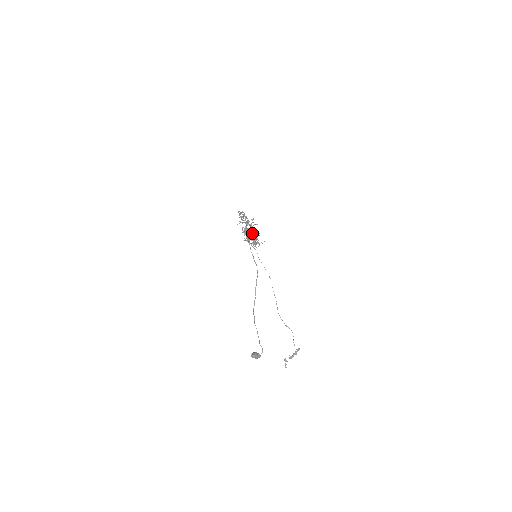
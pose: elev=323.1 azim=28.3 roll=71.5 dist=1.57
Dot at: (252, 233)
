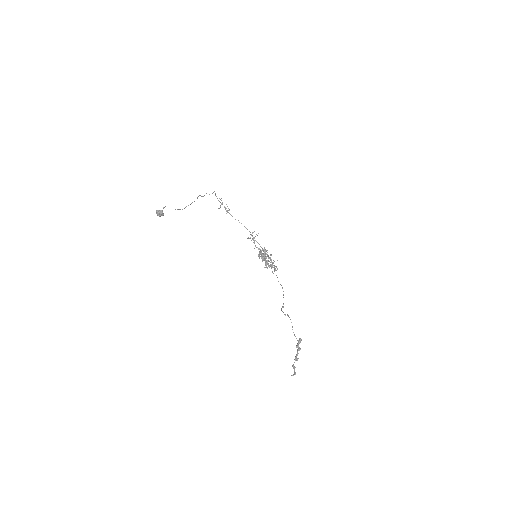
Dot at: (264, 253)
